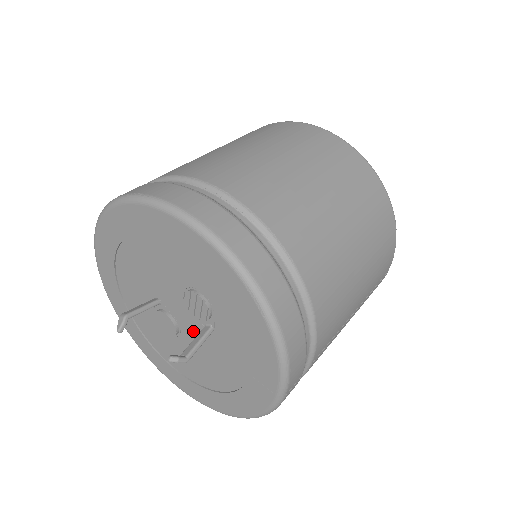
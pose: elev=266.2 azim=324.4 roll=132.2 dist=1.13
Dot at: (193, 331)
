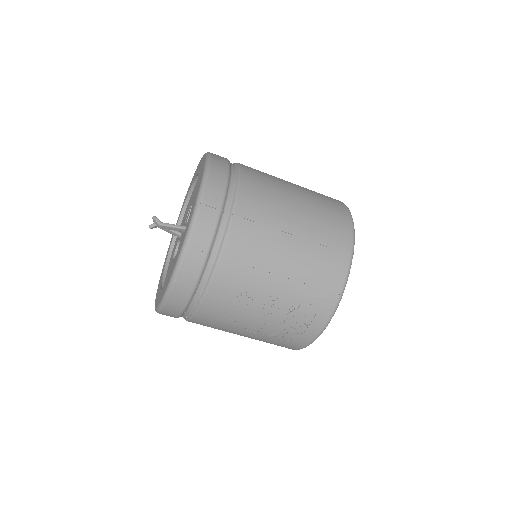
Dot at: occluded
